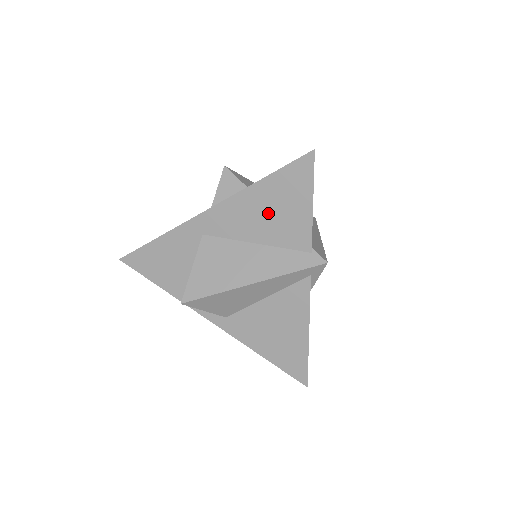
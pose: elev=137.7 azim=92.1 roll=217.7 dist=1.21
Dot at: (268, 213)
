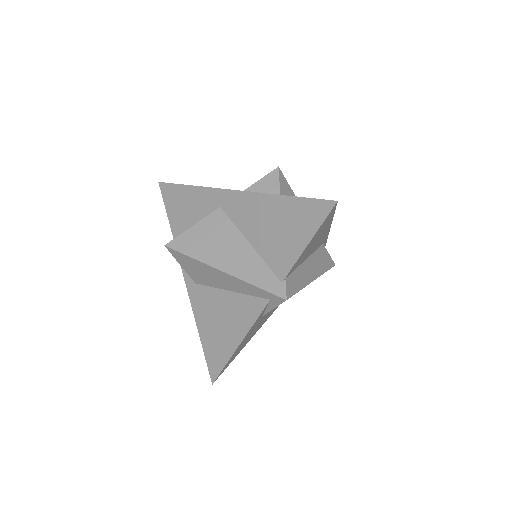
Dot at: (273, 226)
